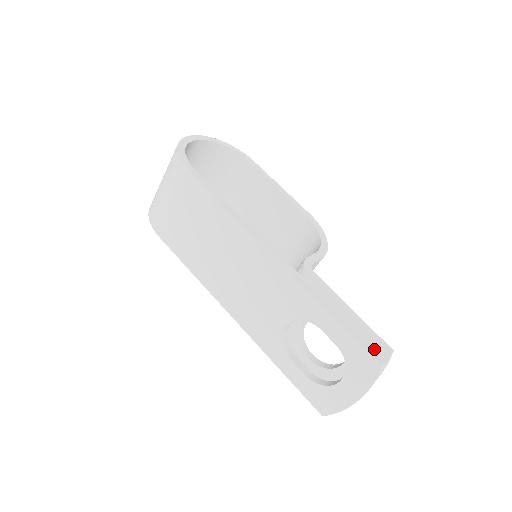
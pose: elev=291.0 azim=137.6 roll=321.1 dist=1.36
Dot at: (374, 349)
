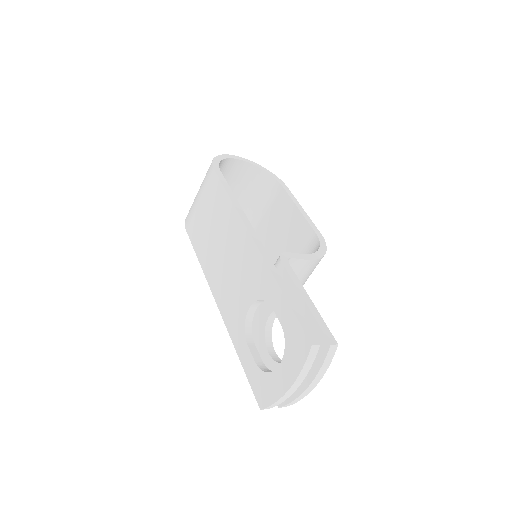
Dot at: (312, 331)
